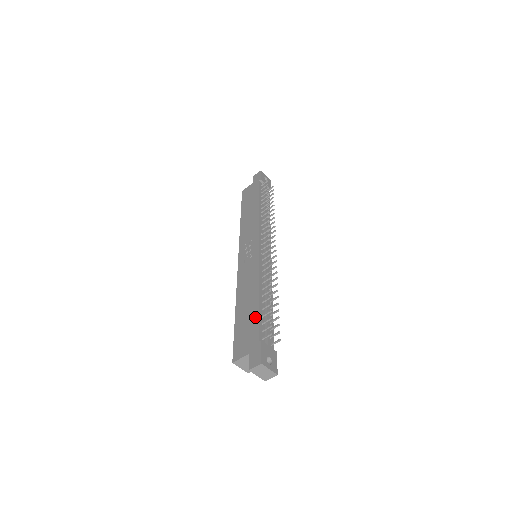
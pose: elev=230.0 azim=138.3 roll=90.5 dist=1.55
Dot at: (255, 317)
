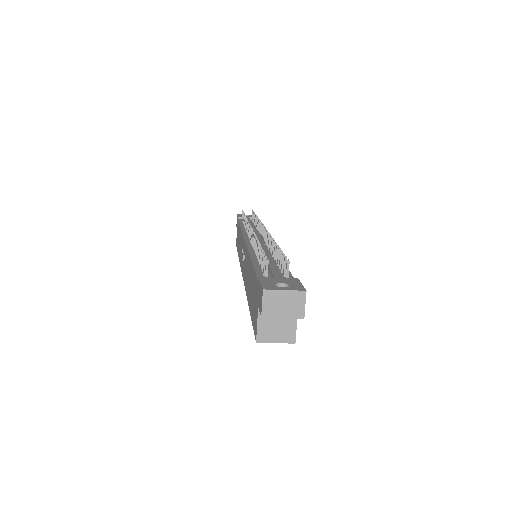
Dot at: occluded
